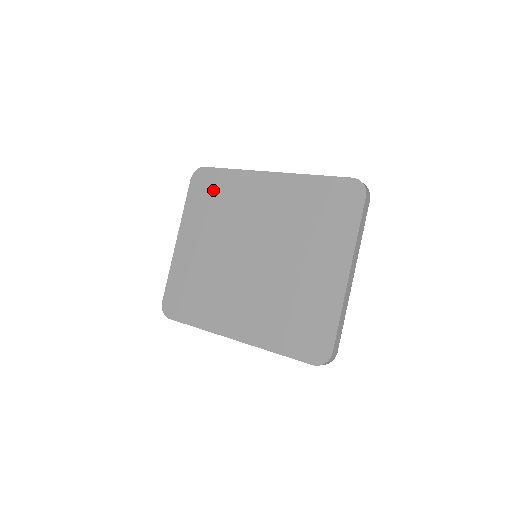
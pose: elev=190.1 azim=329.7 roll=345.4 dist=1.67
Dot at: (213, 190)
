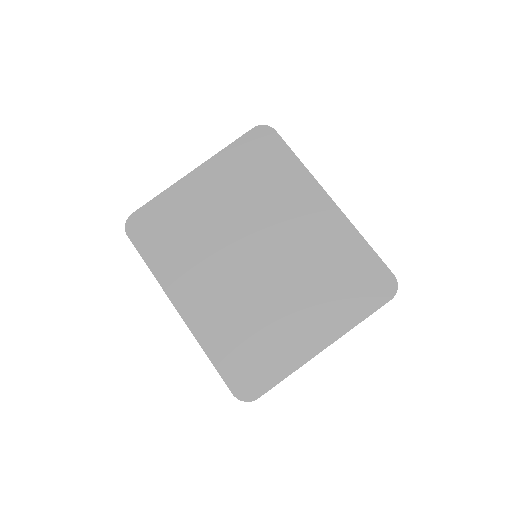
Dot at: (266, 160)
